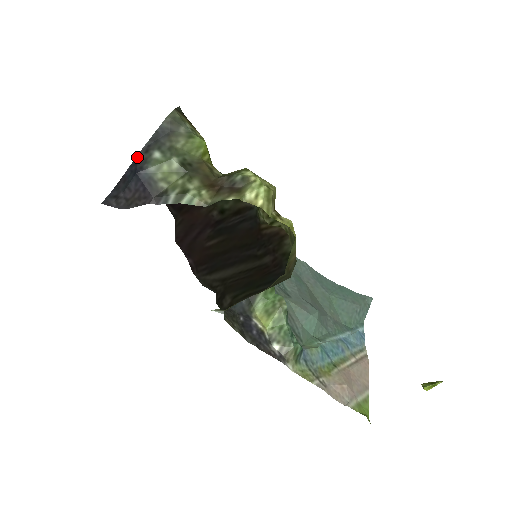
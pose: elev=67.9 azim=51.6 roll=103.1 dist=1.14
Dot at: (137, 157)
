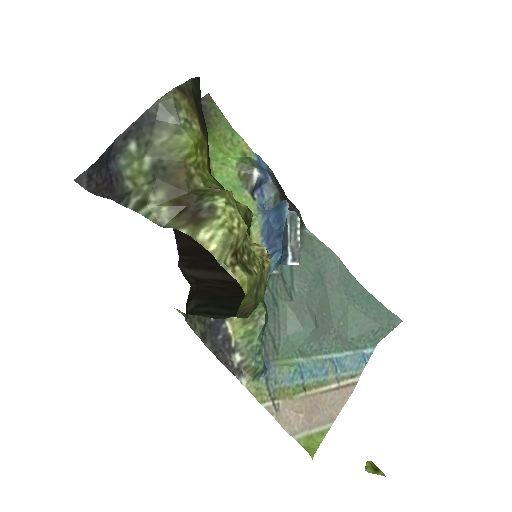
Dot at: (114, 141)
